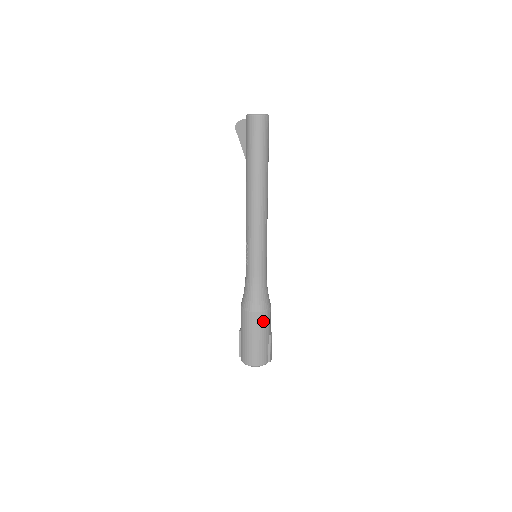
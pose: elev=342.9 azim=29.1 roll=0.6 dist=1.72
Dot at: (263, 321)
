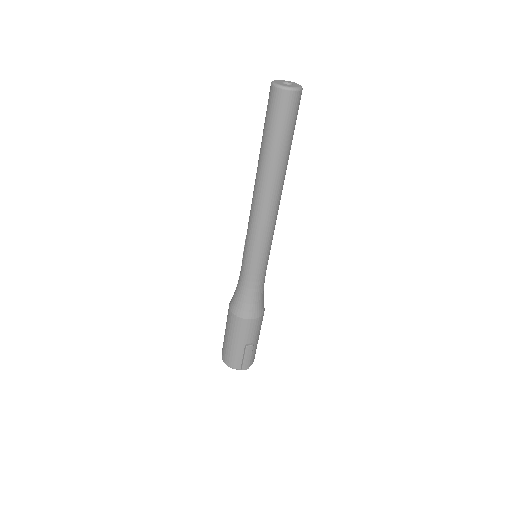
Dot at: (239, 327)
